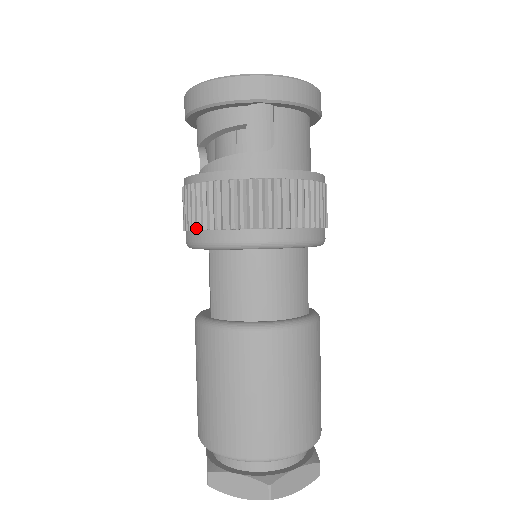
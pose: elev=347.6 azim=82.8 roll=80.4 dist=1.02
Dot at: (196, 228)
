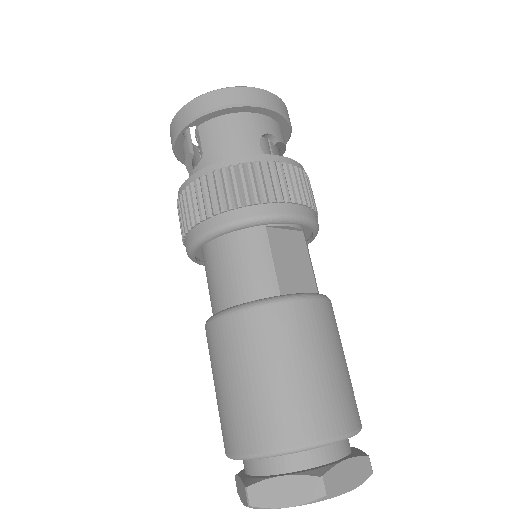
Dot at: occluded
